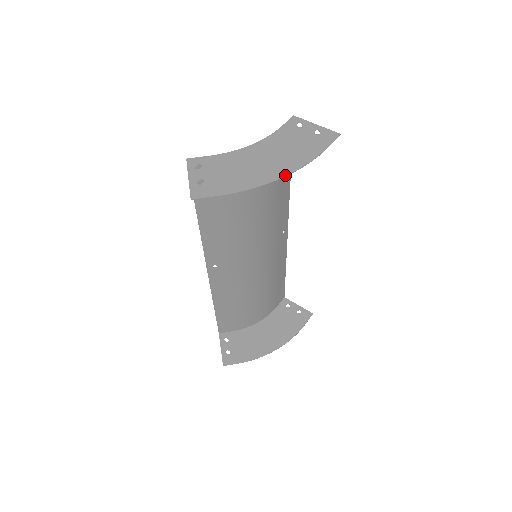
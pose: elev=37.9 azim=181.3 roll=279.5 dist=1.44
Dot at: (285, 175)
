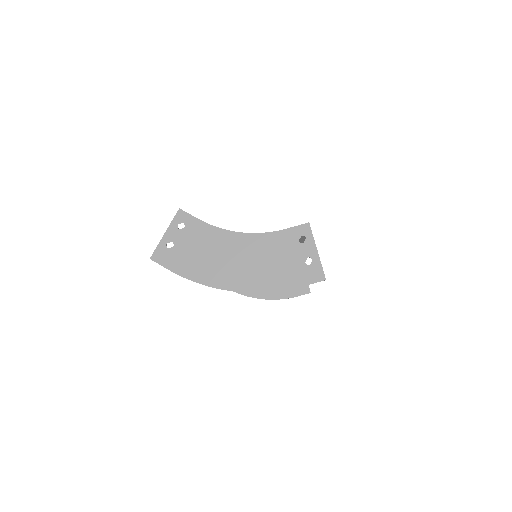
Dot at: (237, 290)
